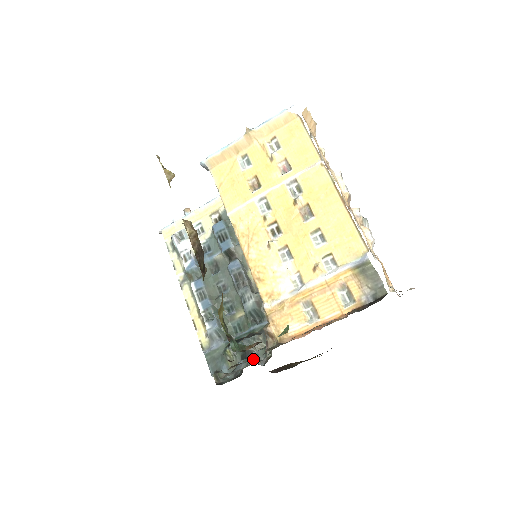
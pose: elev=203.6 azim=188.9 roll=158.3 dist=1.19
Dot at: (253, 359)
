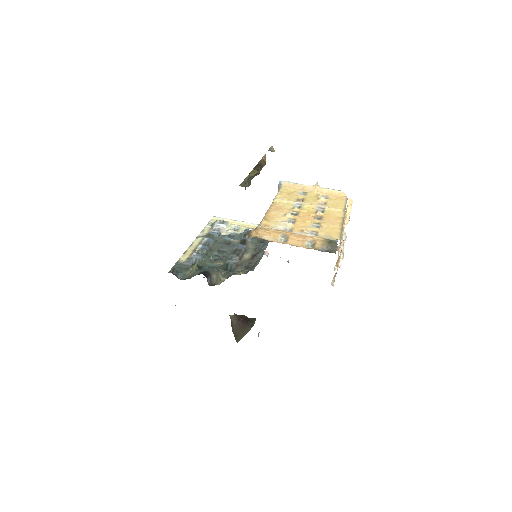
Dot at: occluded
